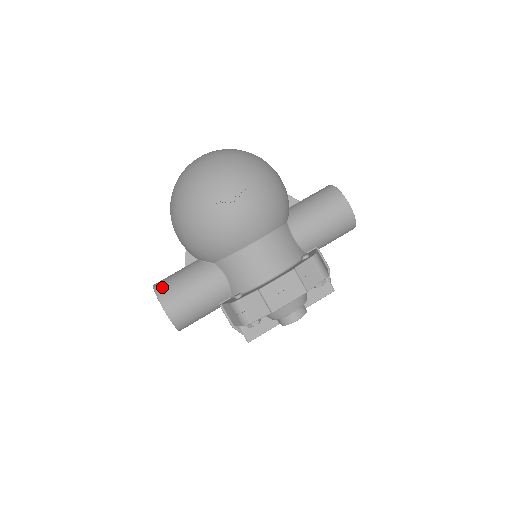
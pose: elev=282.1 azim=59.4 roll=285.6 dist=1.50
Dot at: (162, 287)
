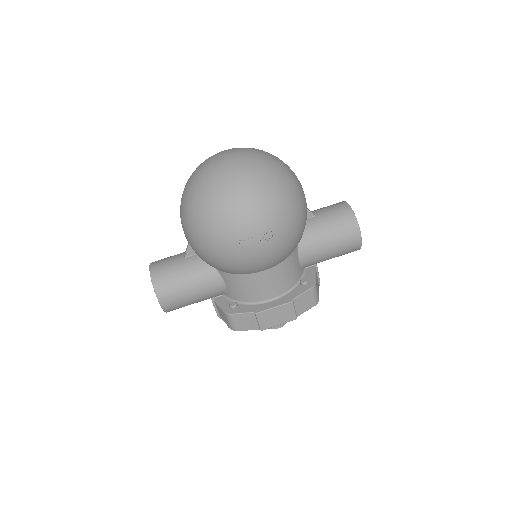
Dot at: (160, 279)
